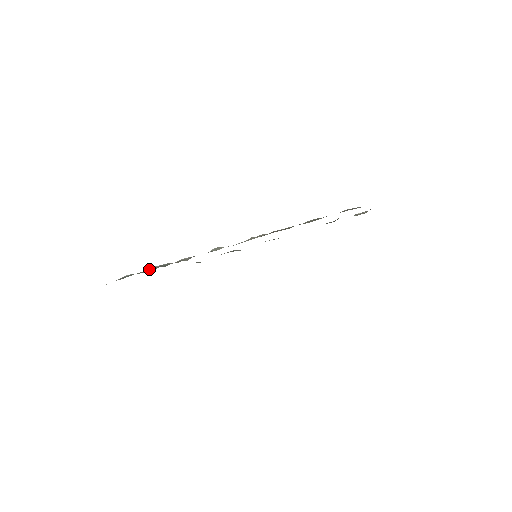
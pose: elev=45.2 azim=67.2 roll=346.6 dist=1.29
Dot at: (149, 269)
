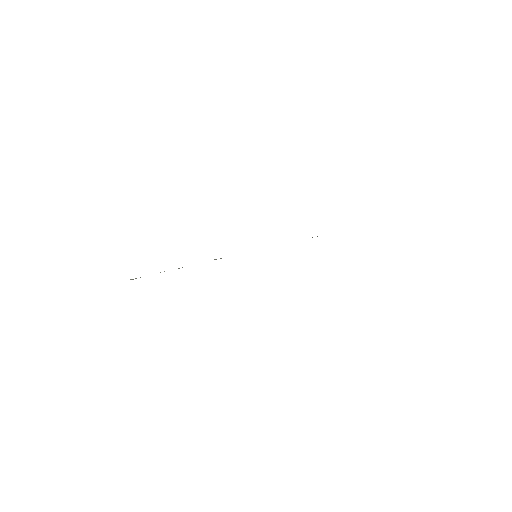
Dot at: occluded
